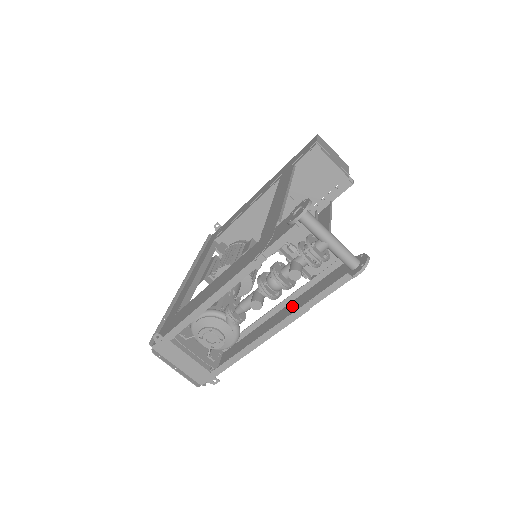
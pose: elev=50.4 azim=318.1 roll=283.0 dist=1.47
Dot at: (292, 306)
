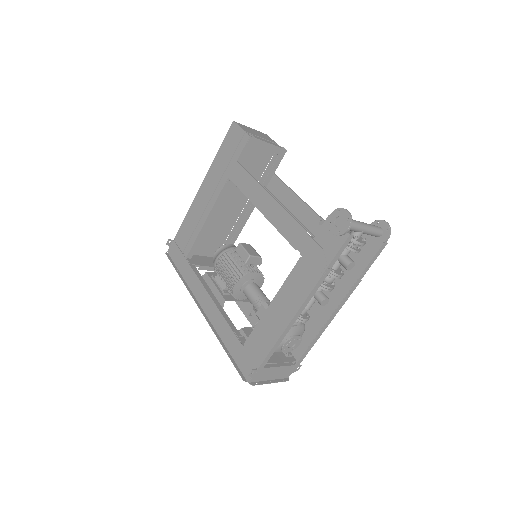
Dot at: (335, 283)
